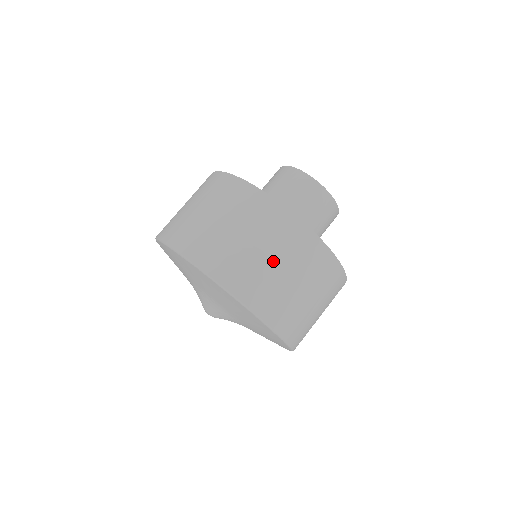
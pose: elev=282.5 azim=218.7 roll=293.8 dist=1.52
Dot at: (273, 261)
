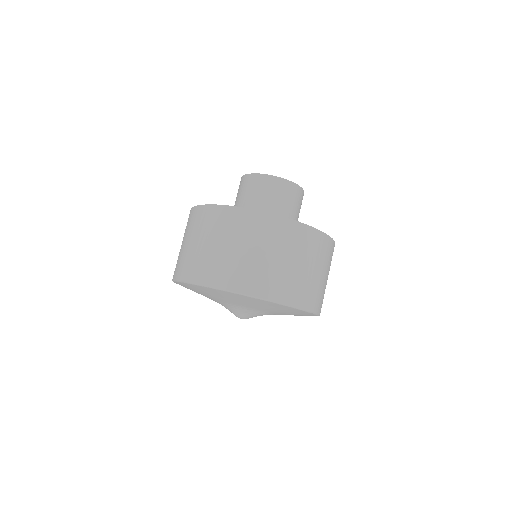
Dot at: (322, 274)
